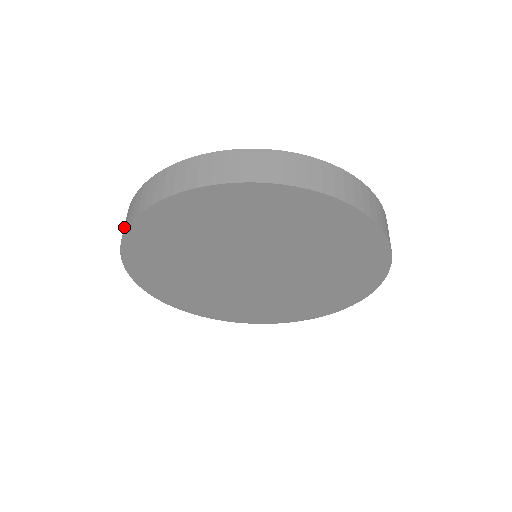
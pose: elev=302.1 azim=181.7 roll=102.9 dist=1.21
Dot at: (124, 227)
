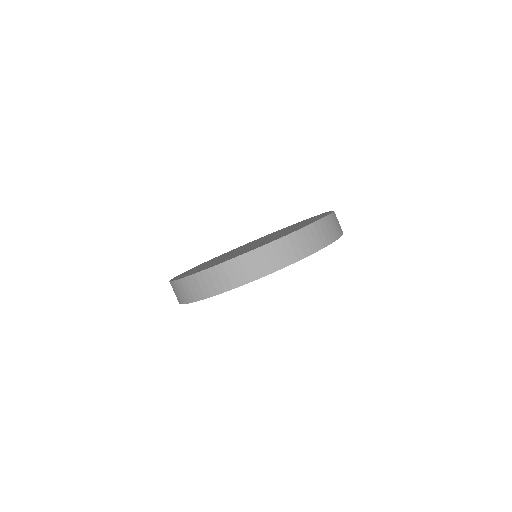
Dot at: occluded
